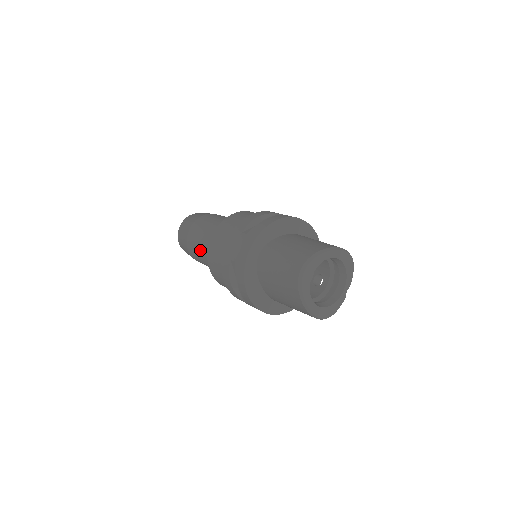
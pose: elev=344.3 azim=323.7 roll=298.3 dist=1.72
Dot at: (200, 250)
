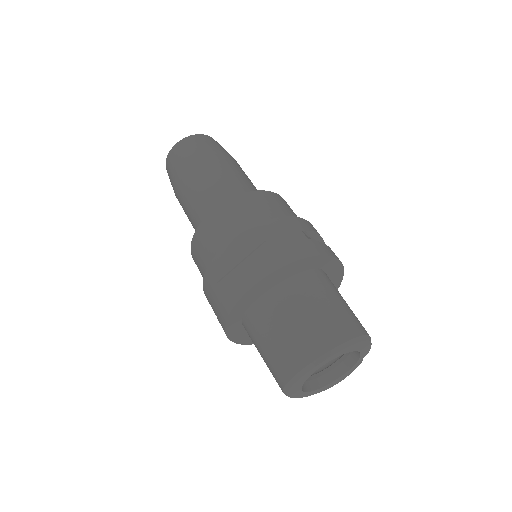
Dot at: occluded
